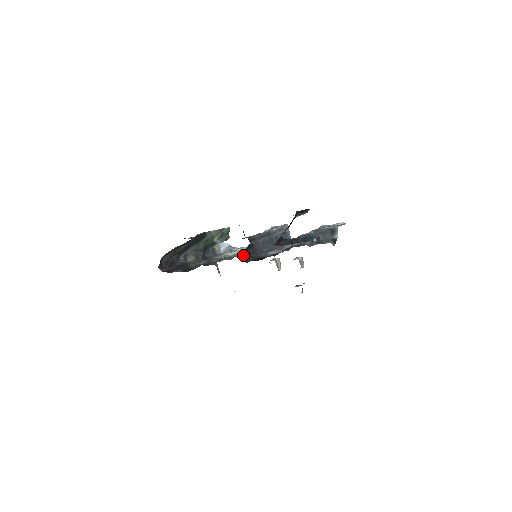
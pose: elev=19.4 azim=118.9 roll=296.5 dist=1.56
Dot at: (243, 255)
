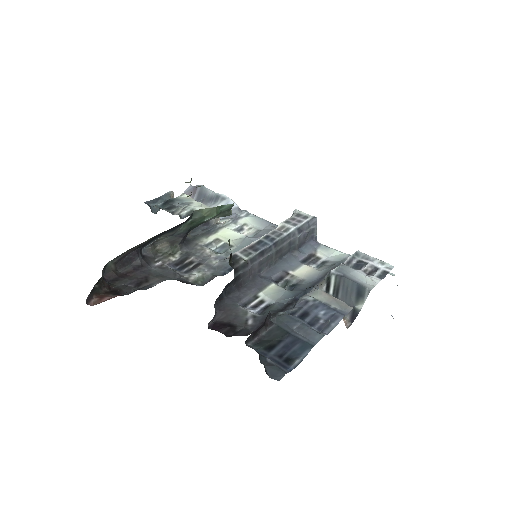
Dot at: (230, 268)
